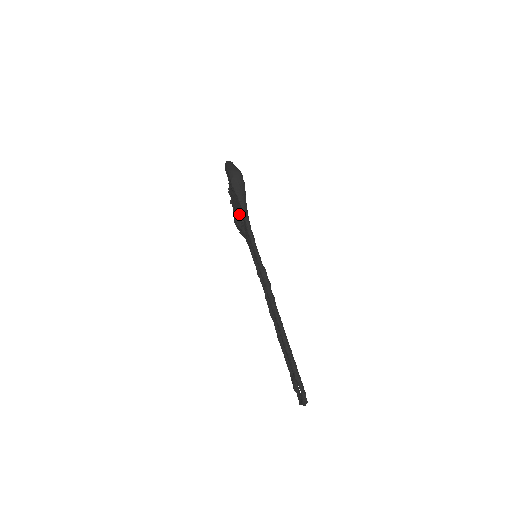
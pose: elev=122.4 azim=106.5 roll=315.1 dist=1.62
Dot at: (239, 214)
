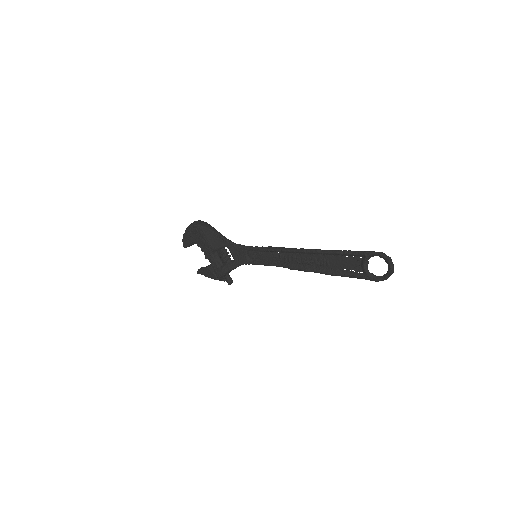
Dot at: (219, 252)
